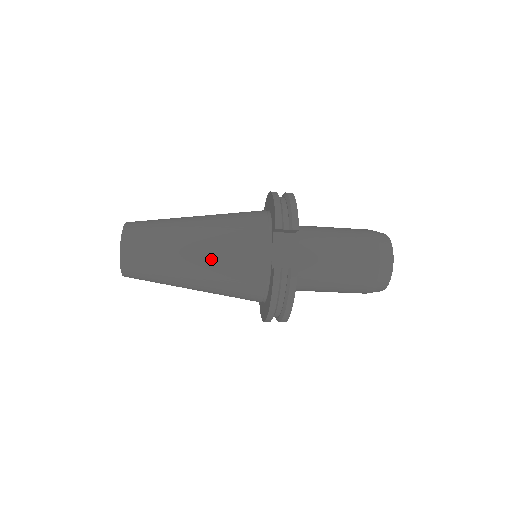
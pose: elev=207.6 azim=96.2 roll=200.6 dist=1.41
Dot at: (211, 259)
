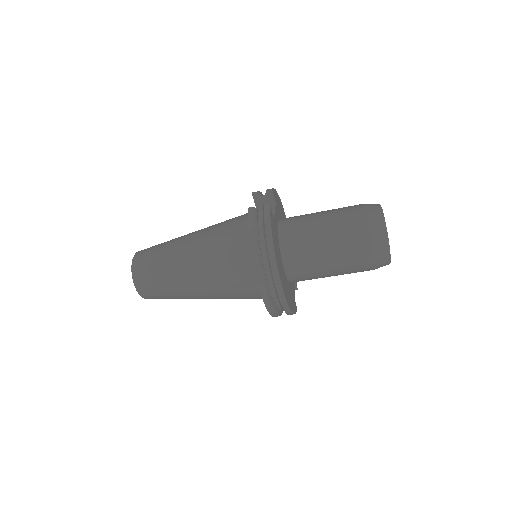
Dot at: (203, 237)
